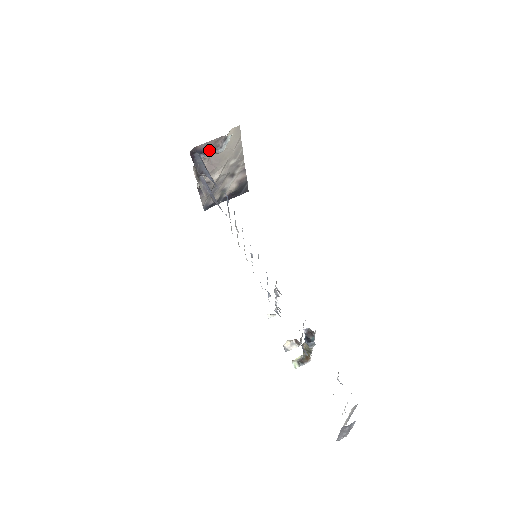
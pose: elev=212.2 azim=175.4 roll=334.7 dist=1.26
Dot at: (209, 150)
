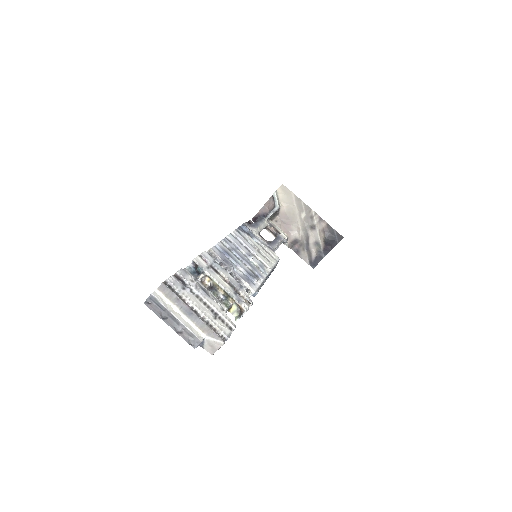
Dot at: (269, 212)
